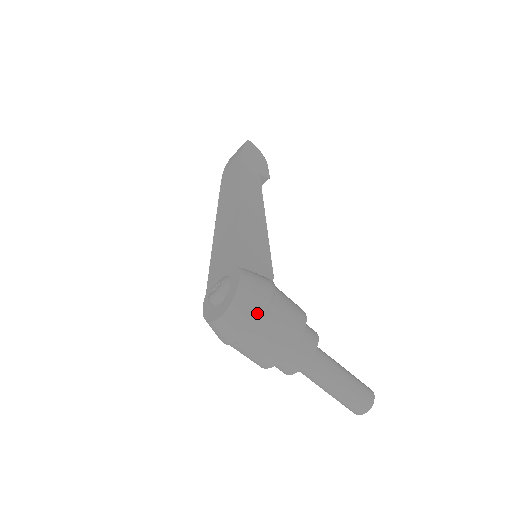
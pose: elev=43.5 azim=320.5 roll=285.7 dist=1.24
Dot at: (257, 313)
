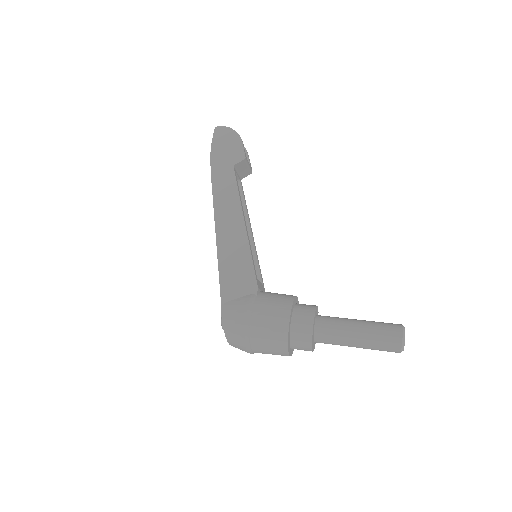
Dot at: (243, 339)
